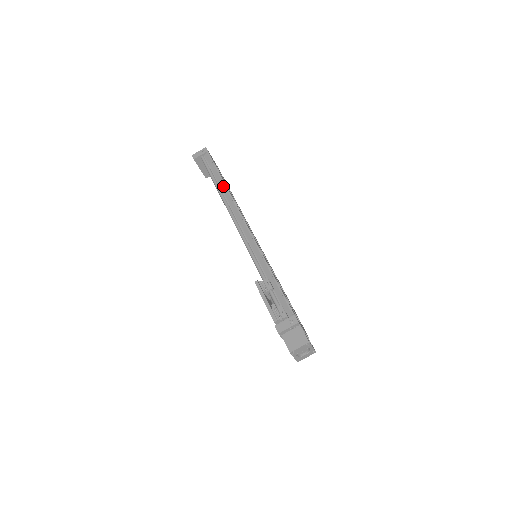
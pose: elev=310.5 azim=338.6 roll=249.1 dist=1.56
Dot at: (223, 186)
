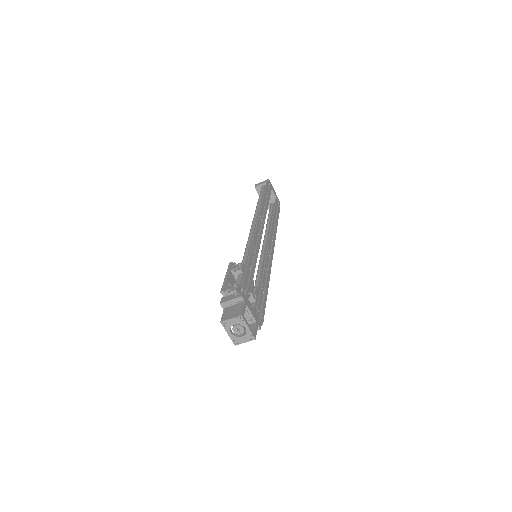
Dot at: occluded
